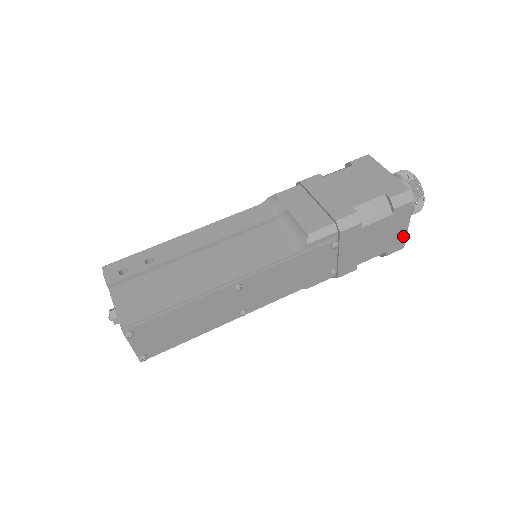
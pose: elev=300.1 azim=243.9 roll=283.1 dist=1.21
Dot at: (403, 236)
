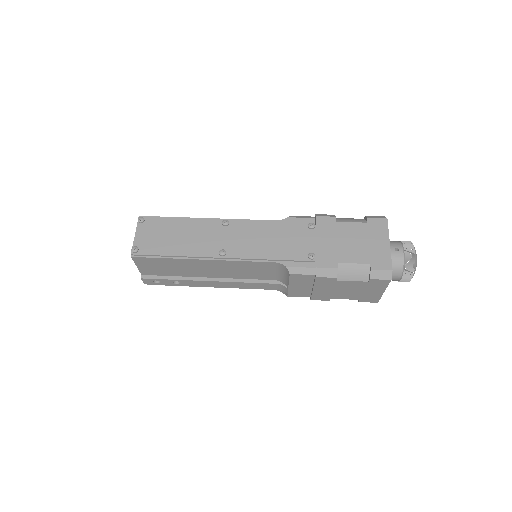
Dot at: (387, 254)
